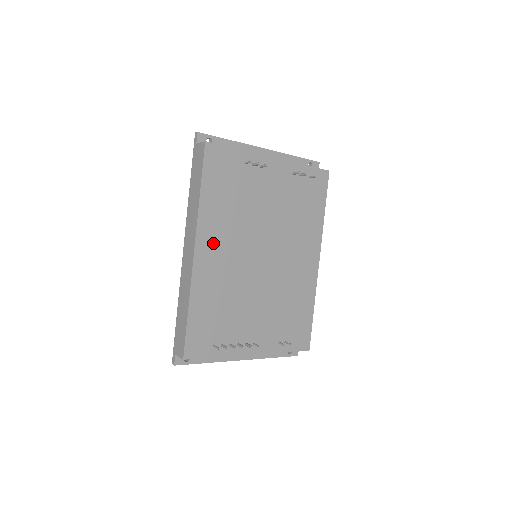
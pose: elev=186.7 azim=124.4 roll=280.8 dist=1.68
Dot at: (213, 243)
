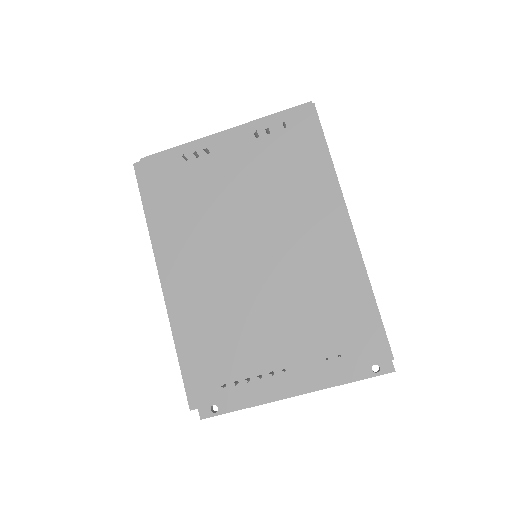
Dot at: (180, 263)
